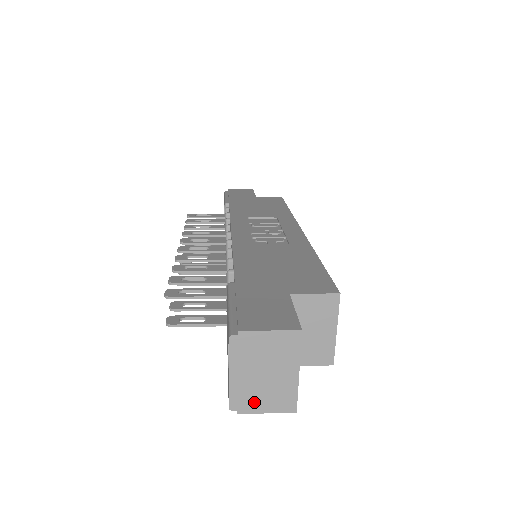
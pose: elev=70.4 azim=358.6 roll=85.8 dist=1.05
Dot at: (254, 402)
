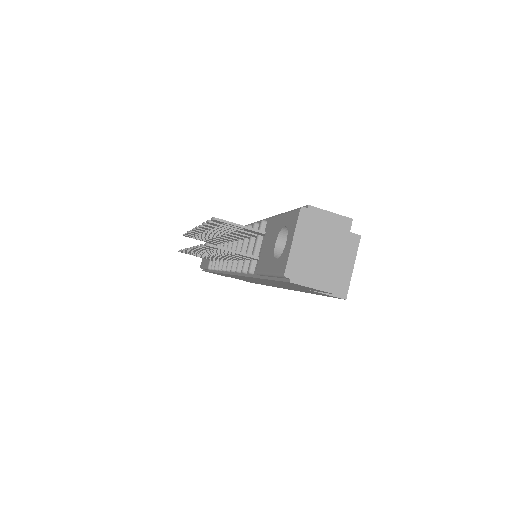
Dot at: (305, 274)
